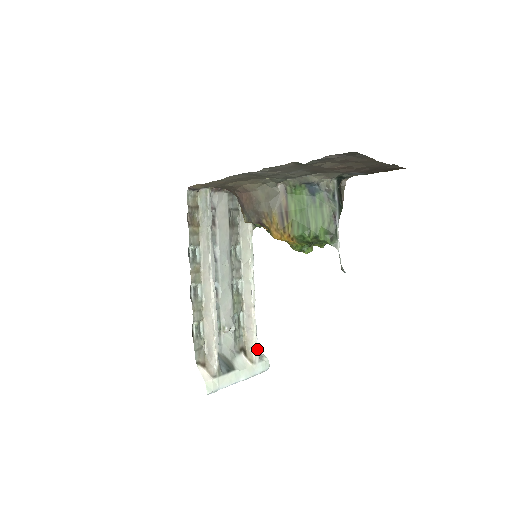
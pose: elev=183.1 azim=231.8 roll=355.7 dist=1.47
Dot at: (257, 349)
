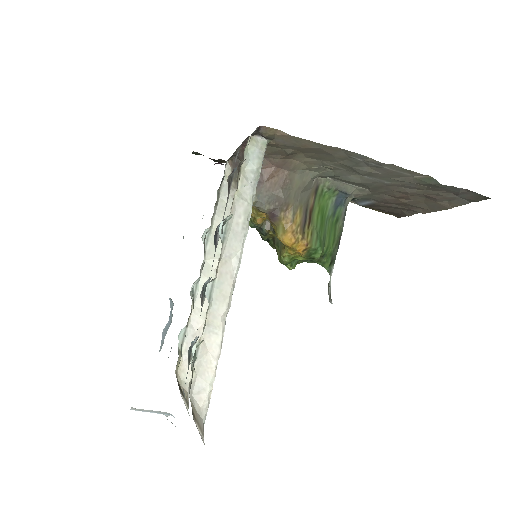
Dot at: occluded
